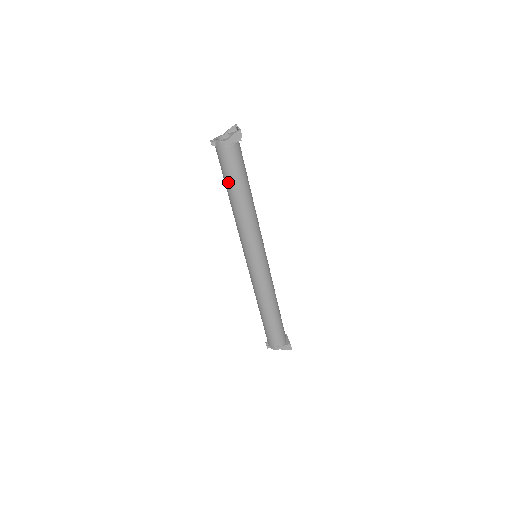
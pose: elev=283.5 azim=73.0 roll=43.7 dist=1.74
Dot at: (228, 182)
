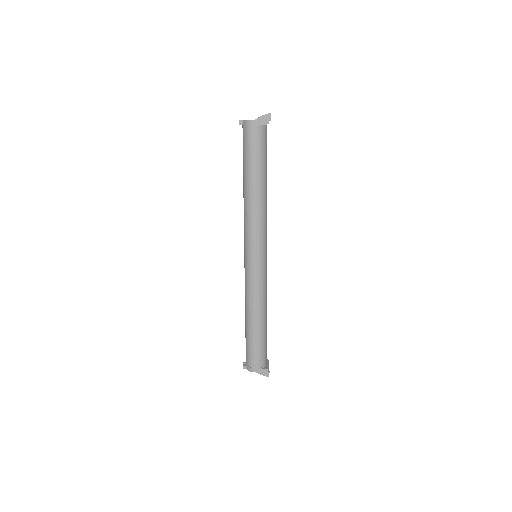
Dot at: (246, 165)
